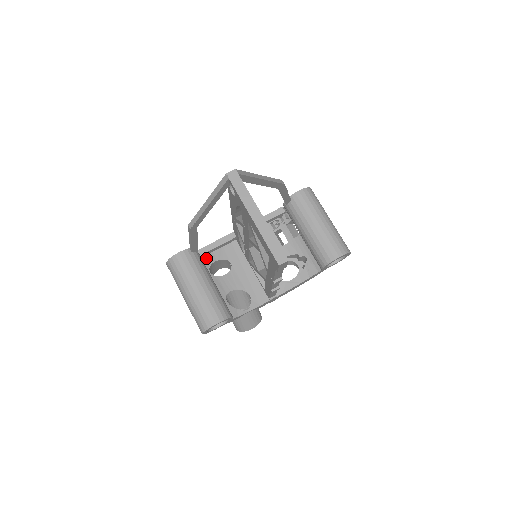
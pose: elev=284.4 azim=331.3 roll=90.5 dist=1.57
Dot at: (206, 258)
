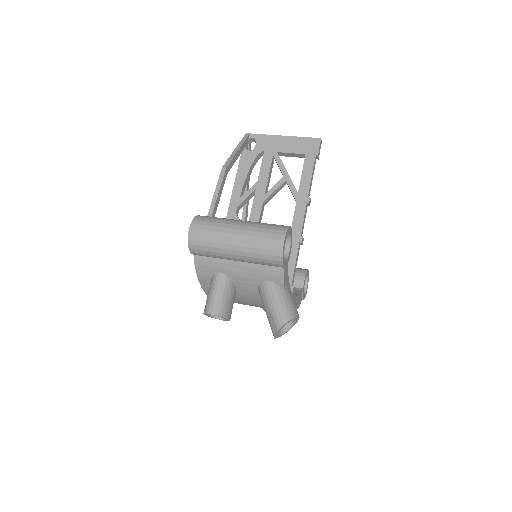
Dot at: occluded
